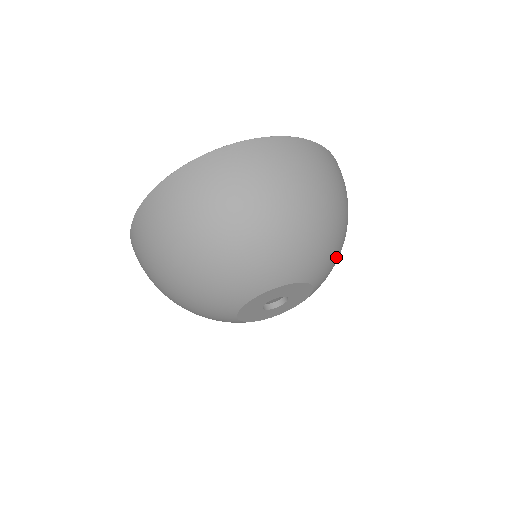
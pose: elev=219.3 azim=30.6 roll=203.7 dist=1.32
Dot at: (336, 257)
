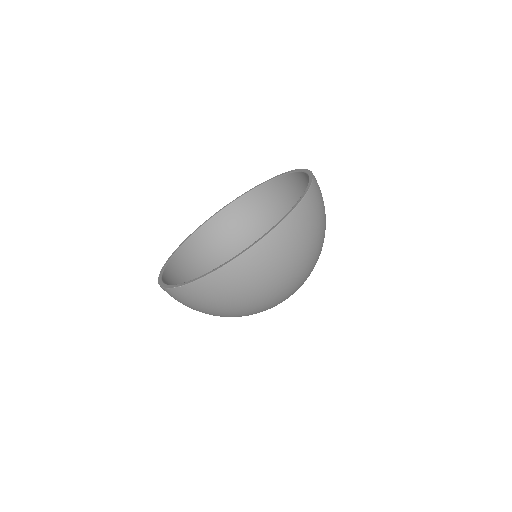
Dot at: occluded
